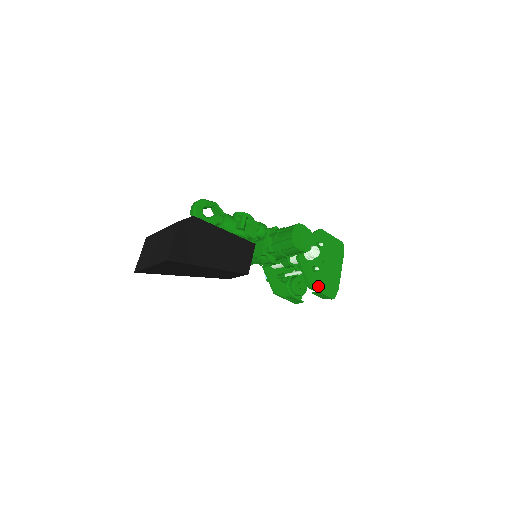
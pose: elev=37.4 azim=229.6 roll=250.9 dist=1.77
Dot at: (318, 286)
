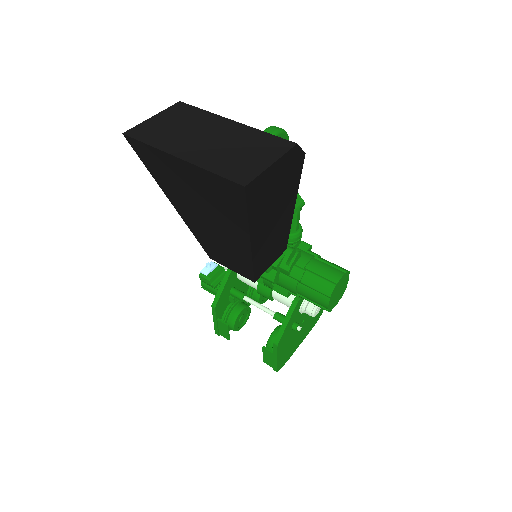
Dot at: (281, 348)
